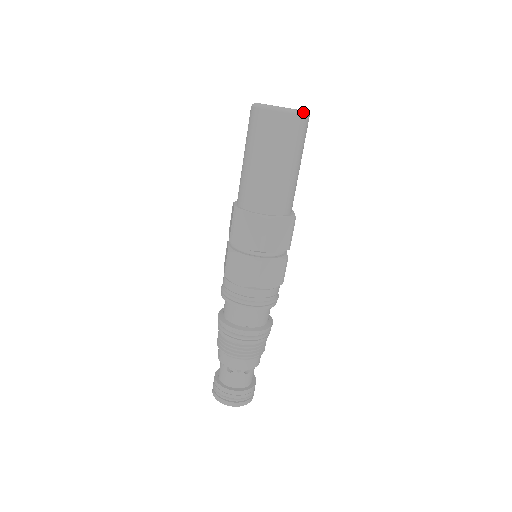
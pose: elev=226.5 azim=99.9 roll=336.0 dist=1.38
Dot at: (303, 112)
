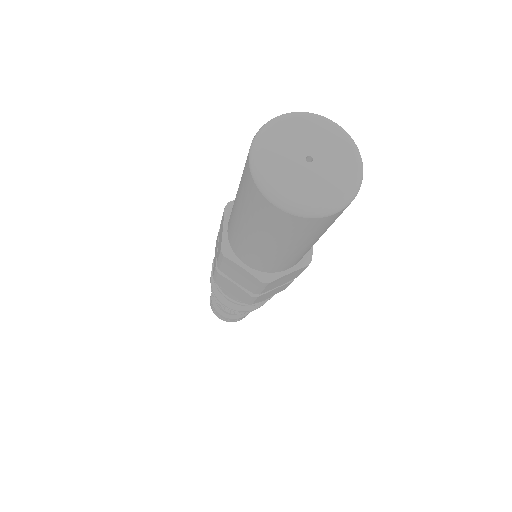
Dot at: (346, 202)
